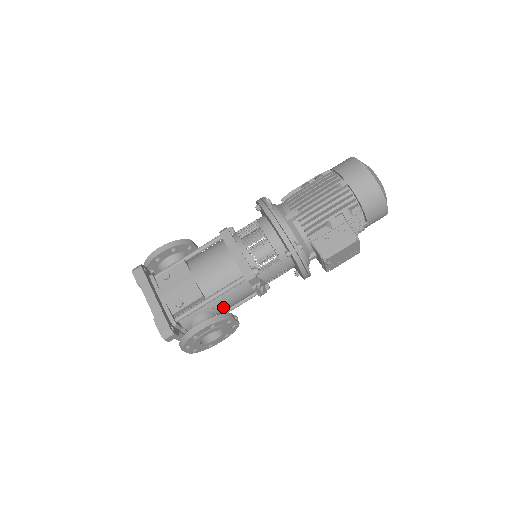
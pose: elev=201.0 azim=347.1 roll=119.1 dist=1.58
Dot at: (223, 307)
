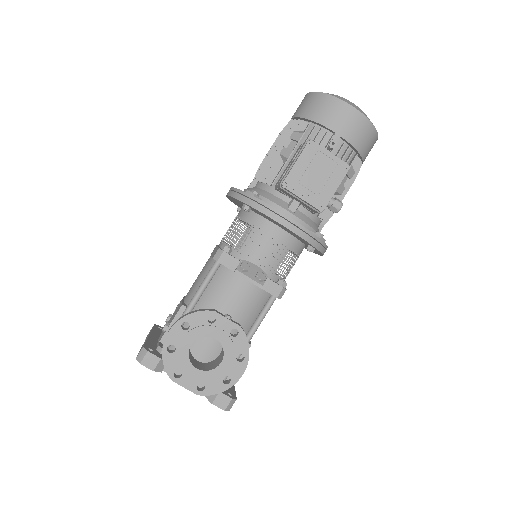
Dot at: occluded
